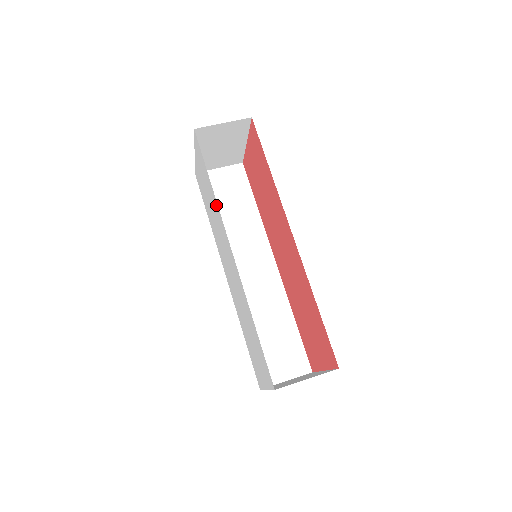
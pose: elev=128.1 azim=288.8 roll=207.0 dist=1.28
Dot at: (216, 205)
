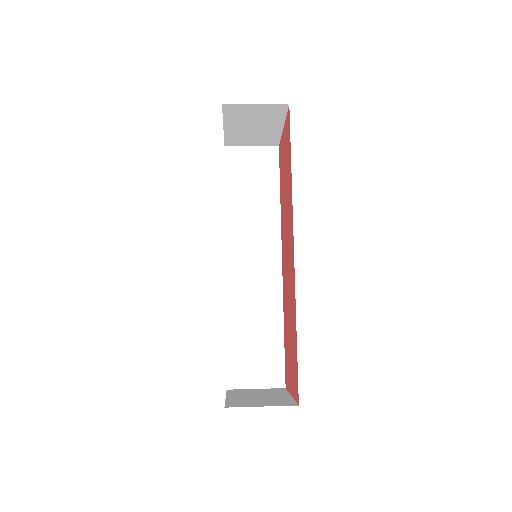
Dot at: occluded
